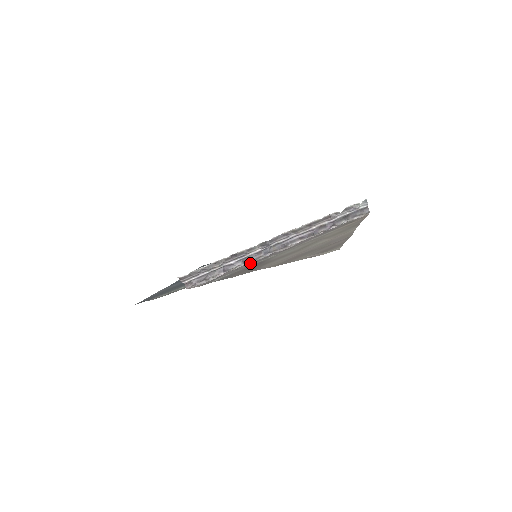
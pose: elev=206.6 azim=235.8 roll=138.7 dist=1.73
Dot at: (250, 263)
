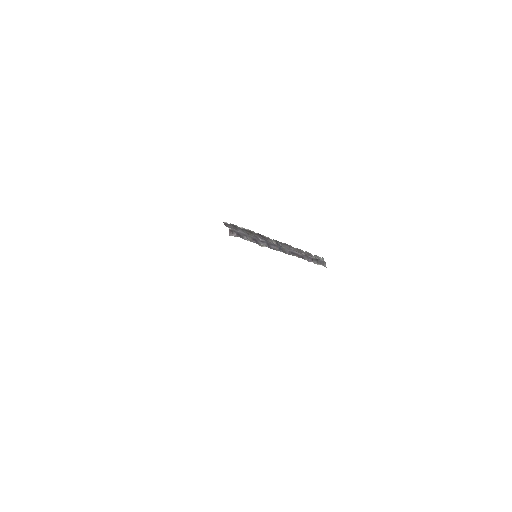
Dot at: occluded
